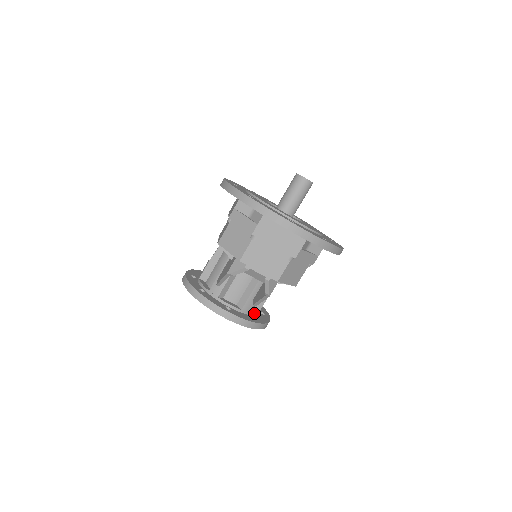
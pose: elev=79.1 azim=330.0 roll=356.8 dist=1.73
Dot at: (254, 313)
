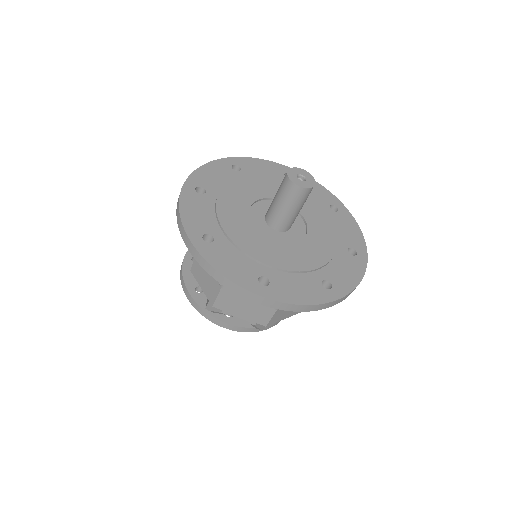
Dot at: occluded
